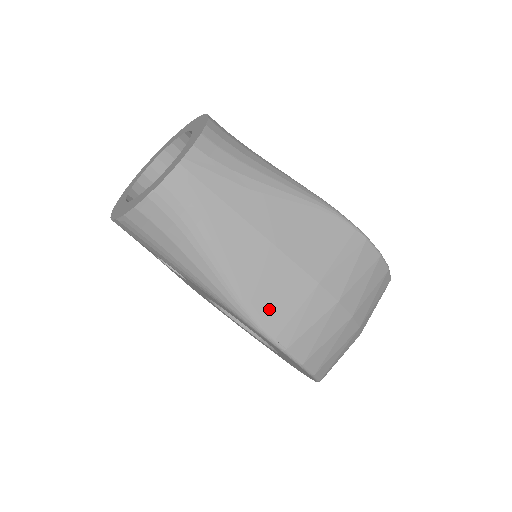
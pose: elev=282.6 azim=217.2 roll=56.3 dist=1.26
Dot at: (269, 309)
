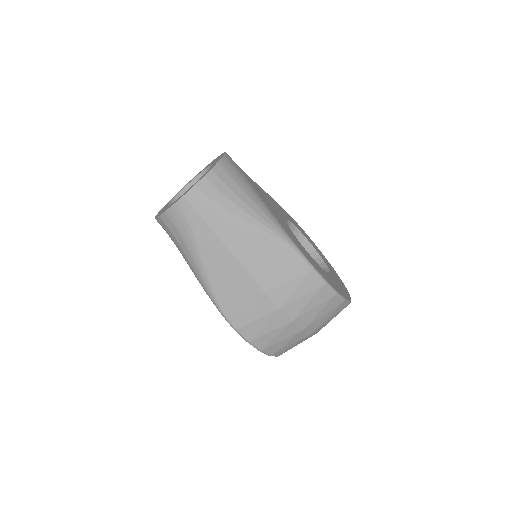
Dot at: (228, 301)
